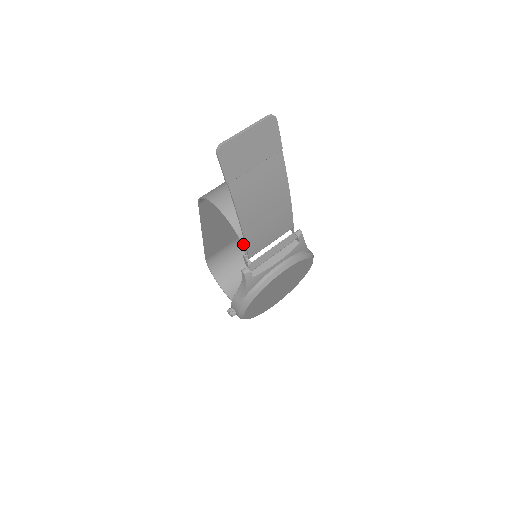
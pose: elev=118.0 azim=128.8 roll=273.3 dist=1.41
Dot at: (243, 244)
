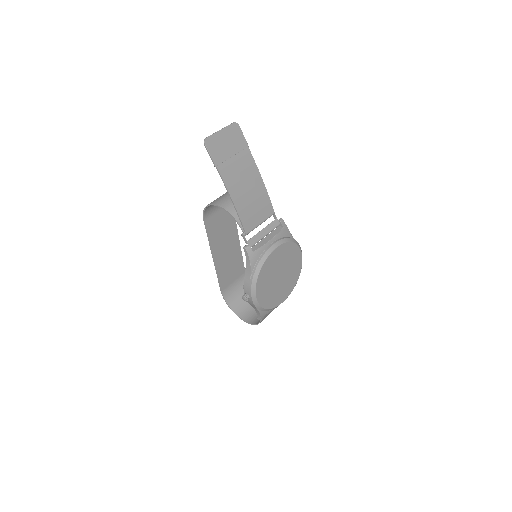
Dot at: (239, 223)
